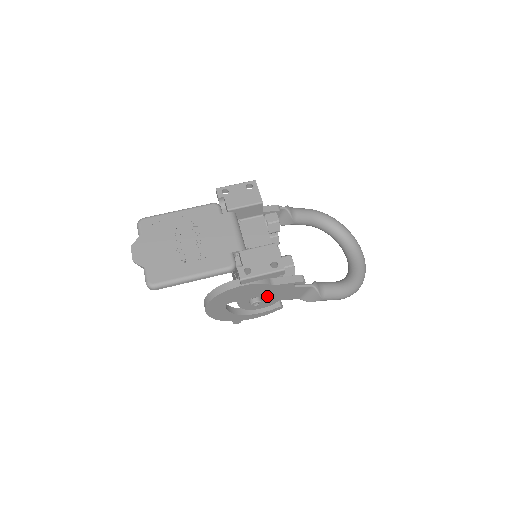
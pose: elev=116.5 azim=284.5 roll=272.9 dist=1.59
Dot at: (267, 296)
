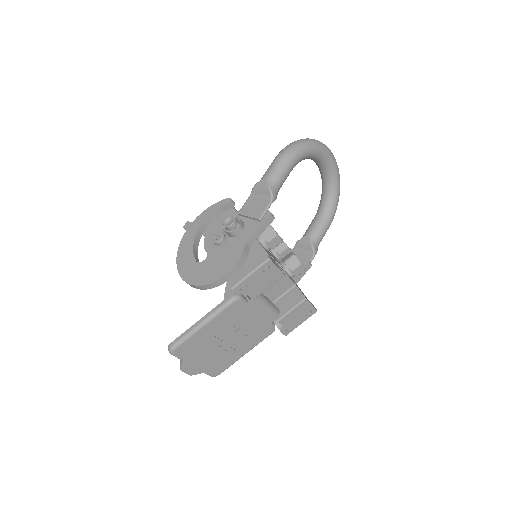
Dot at: occluded
